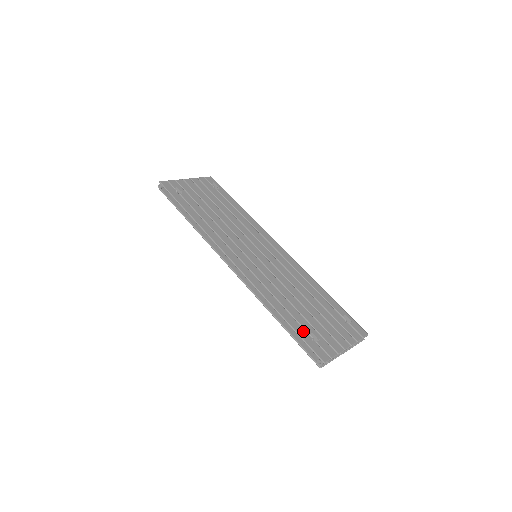
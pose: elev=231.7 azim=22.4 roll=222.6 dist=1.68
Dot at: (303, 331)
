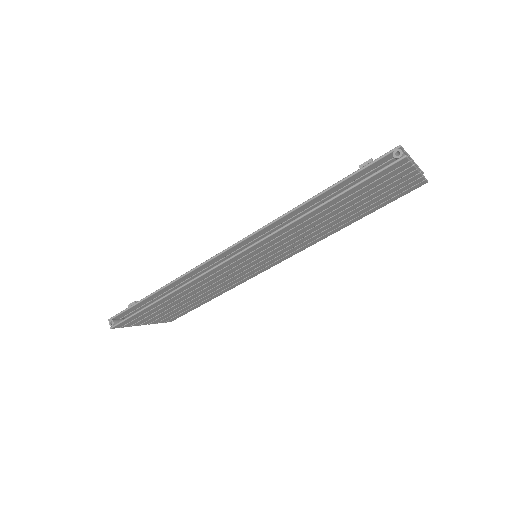
Dot at: (352, 178)
